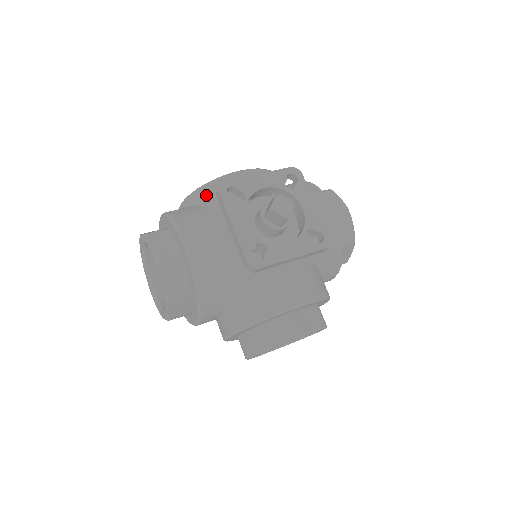
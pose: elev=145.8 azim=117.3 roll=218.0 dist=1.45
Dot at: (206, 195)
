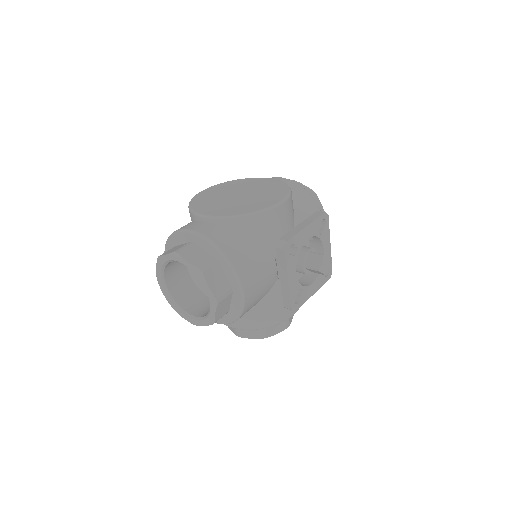
Dot at: (249, 225)
